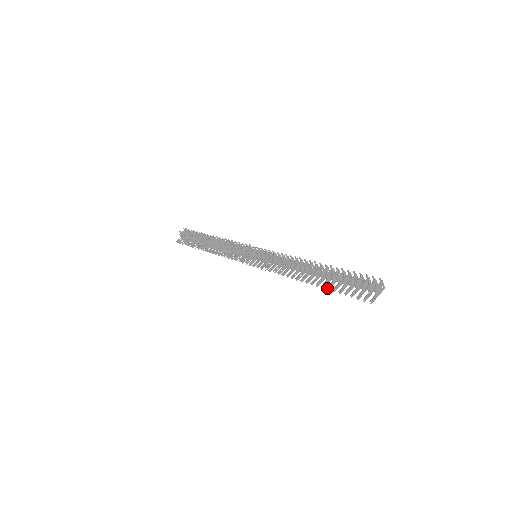
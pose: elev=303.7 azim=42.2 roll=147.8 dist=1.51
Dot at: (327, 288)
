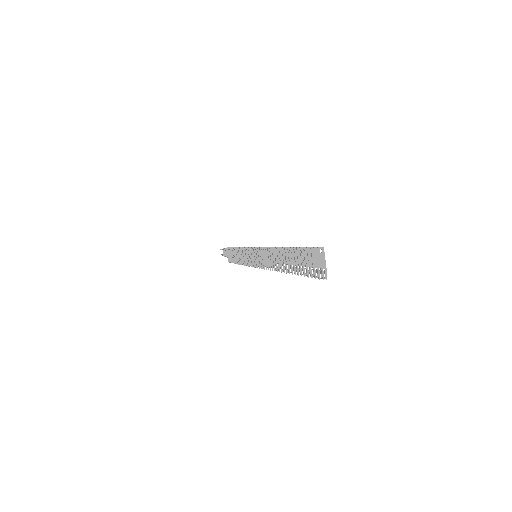
Dot at: (298, 275)
